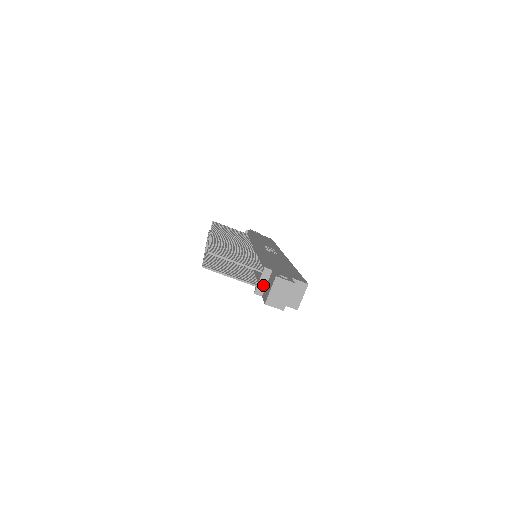
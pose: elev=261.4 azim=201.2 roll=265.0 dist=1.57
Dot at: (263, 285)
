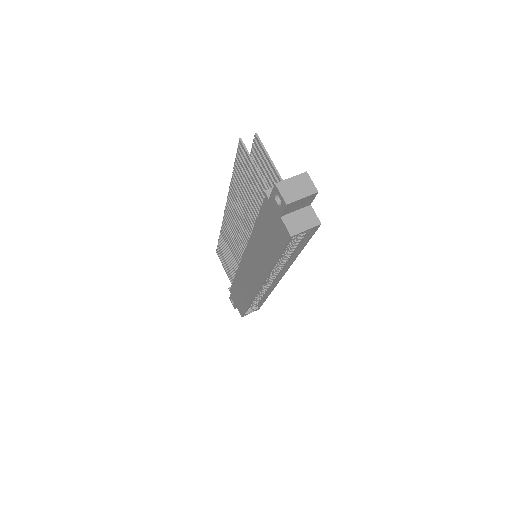
Dot at: occluded
